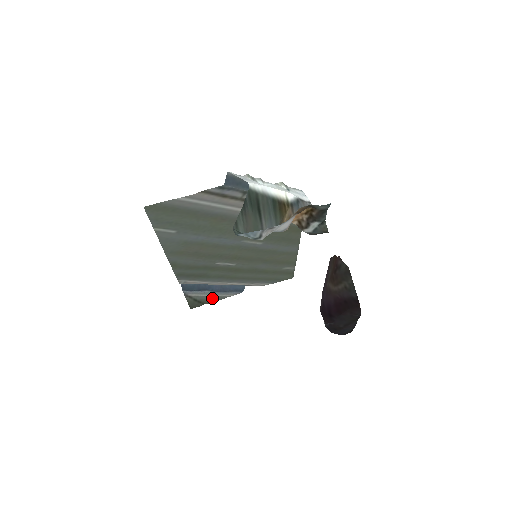
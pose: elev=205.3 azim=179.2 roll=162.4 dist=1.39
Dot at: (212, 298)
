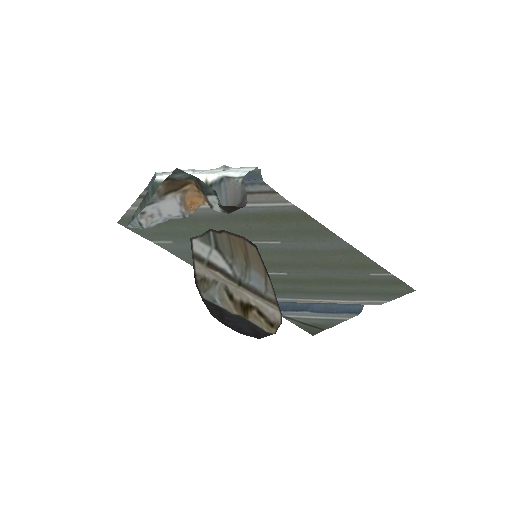
Dot at: (323, 321)
